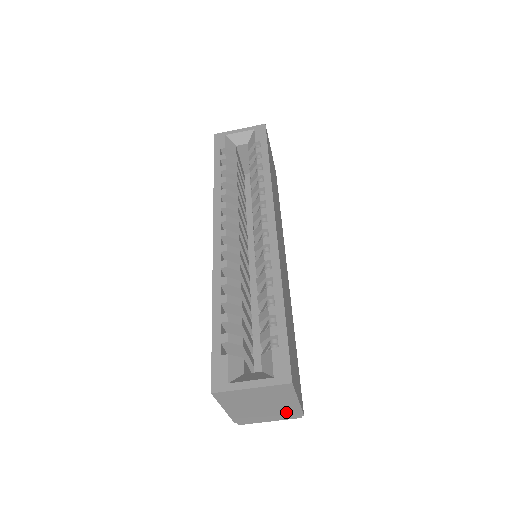
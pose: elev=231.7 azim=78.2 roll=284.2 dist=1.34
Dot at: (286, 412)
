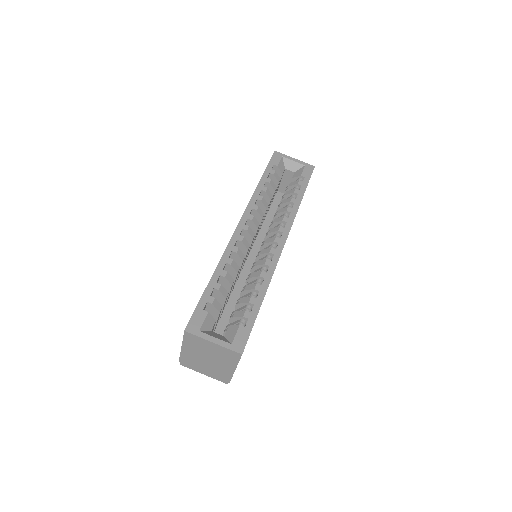
Dot at: (220, 373)
